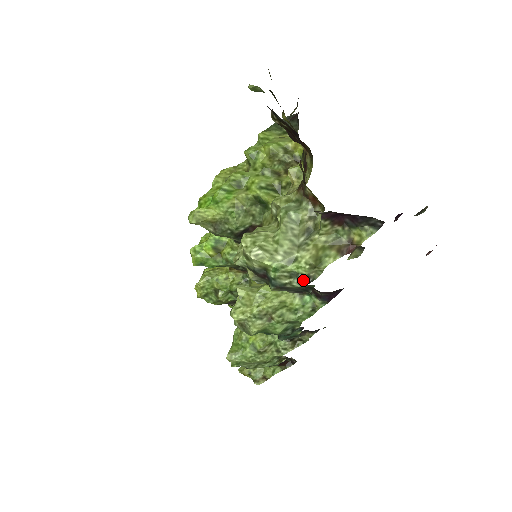
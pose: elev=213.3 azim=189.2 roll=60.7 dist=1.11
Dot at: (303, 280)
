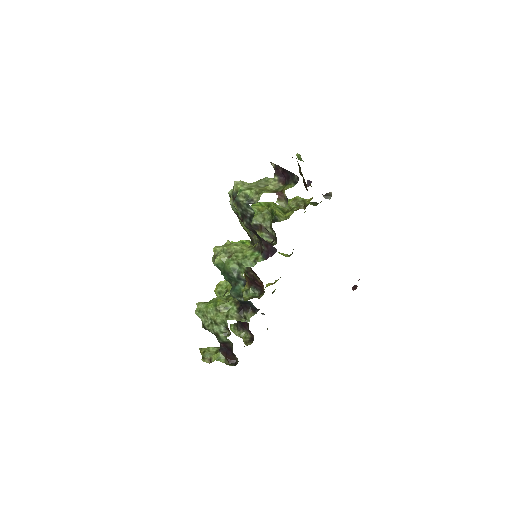
Dot at: (249, 200)
